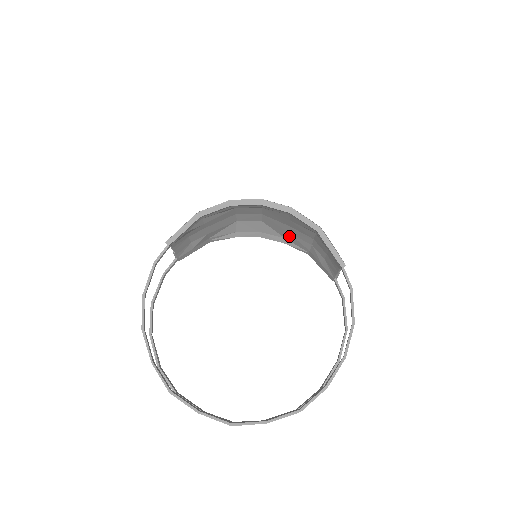
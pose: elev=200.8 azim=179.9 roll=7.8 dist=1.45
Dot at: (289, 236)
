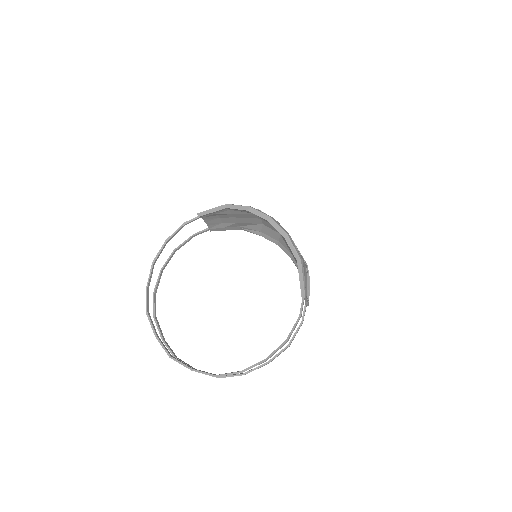
Dot at: occluded
